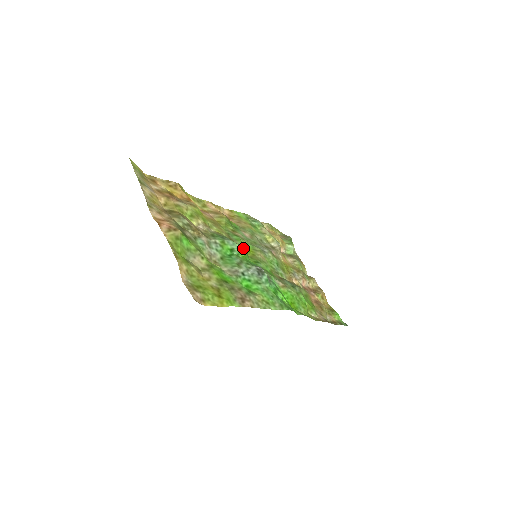
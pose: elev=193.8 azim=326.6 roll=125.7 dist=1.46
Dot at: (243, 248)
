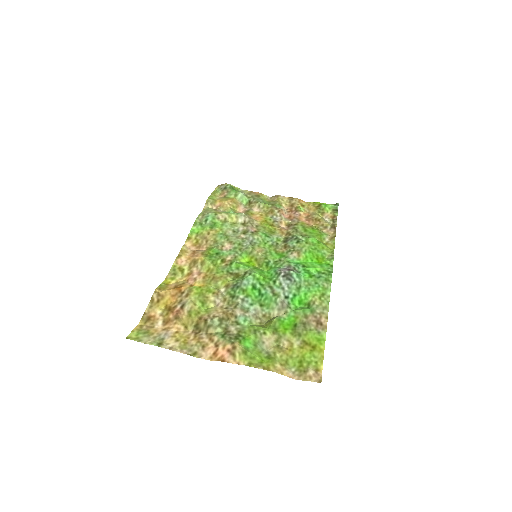
Dot at: (254, 272)
